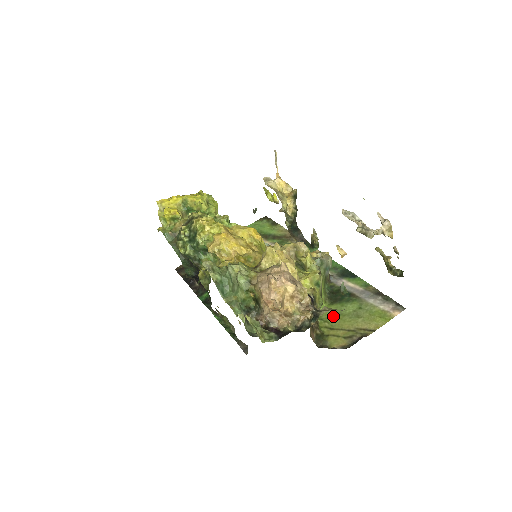
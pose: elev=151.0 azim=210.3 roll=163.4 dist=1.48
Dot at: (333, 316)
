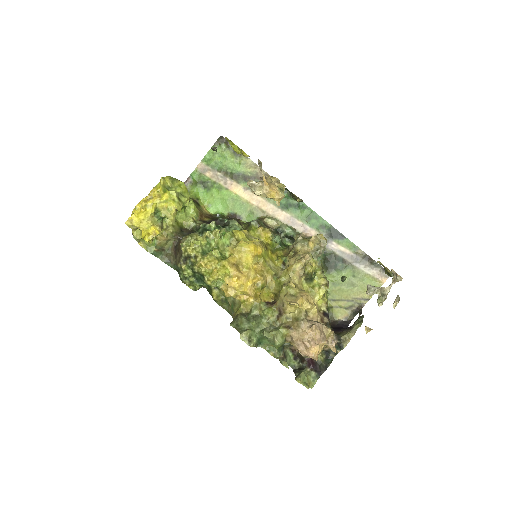
Dot at: (332, 287)
